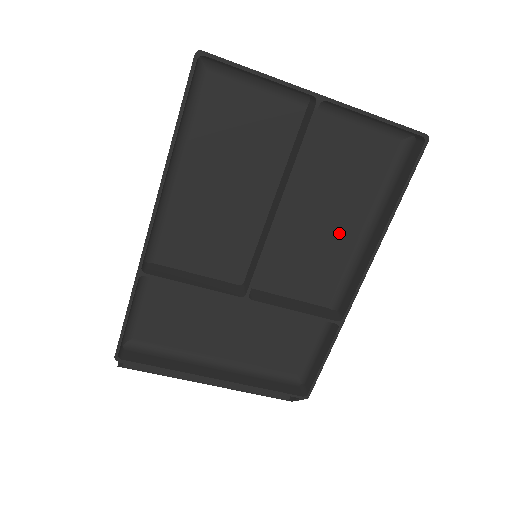
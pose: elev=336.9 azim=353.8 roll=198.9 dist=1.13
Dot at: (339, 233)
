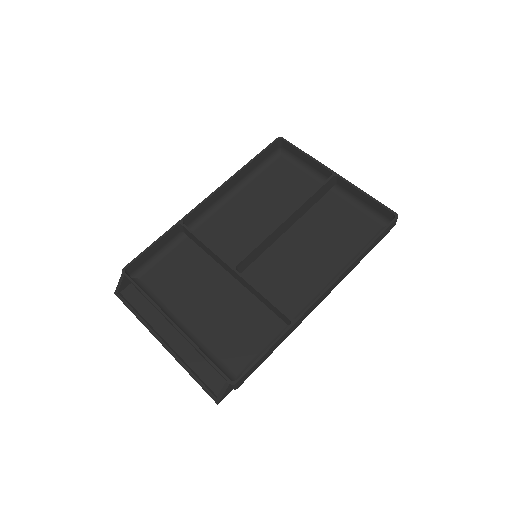
Dot at: (321, 268)
